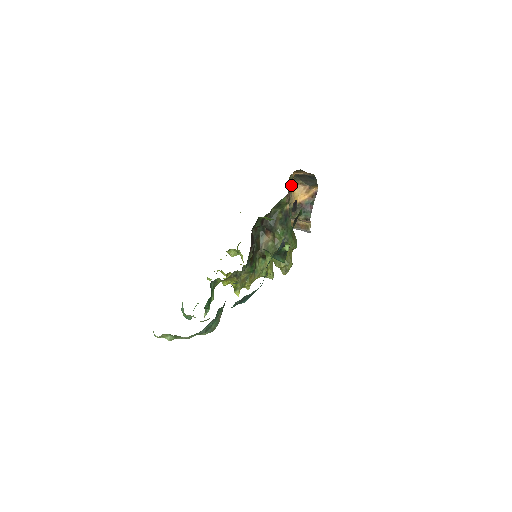
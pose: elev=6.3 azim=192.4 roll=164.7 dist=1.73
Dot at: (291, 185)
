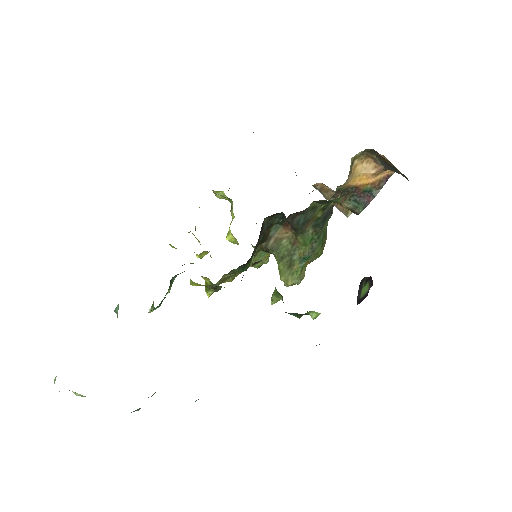
Dot at: (356, 155)
